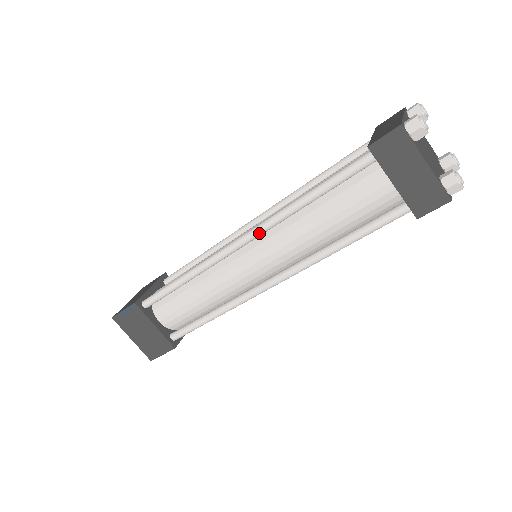
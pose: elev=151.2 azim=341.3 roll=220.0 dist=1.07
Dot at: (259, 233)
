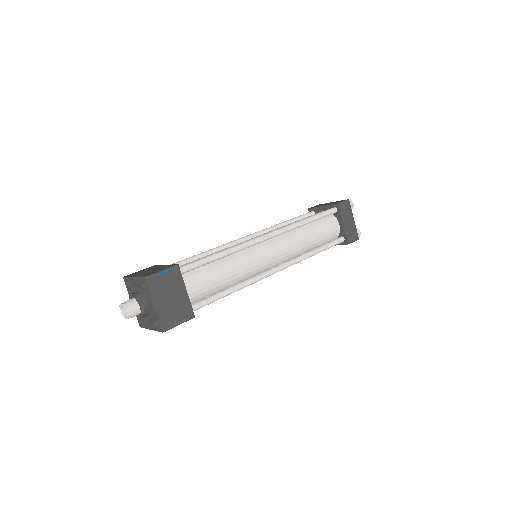
Dot at: (282, 232)
